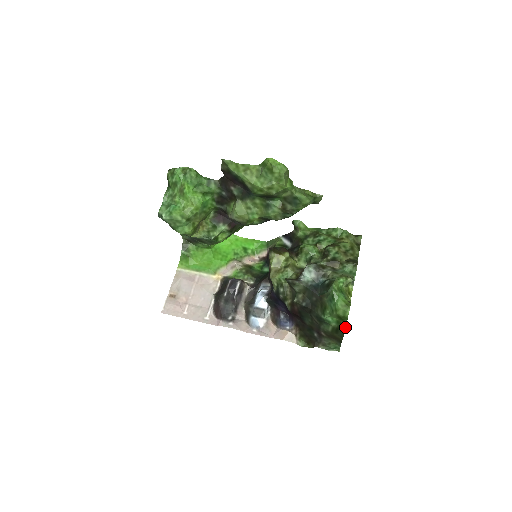
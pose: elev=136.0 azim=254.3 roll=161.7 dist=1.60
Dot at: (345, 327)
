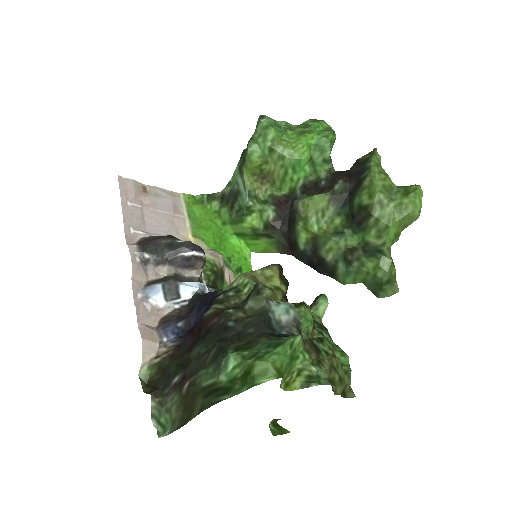
Dot at: (230, 396)
